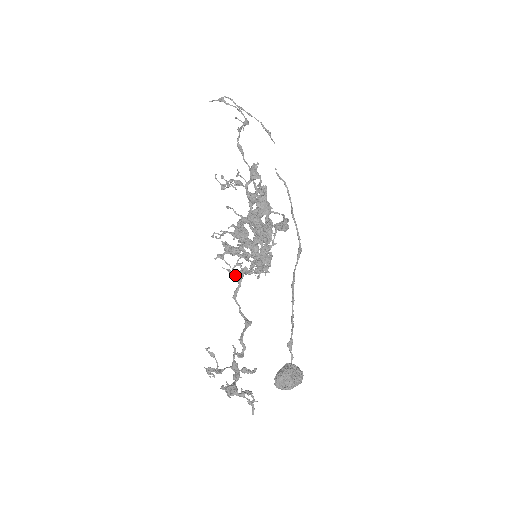
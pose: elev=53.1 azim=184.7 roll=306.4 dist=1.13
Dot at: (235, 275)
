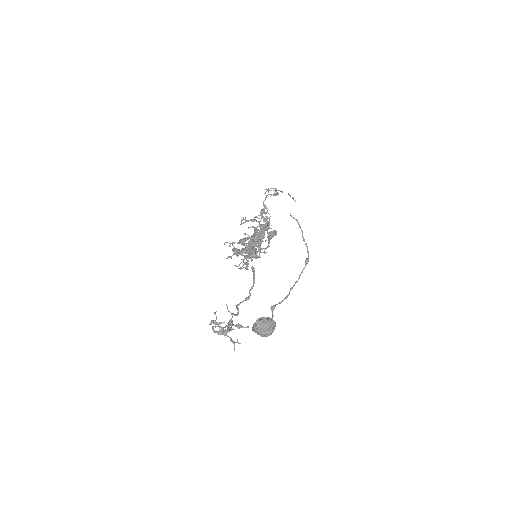
Dot at: (239, 268)
